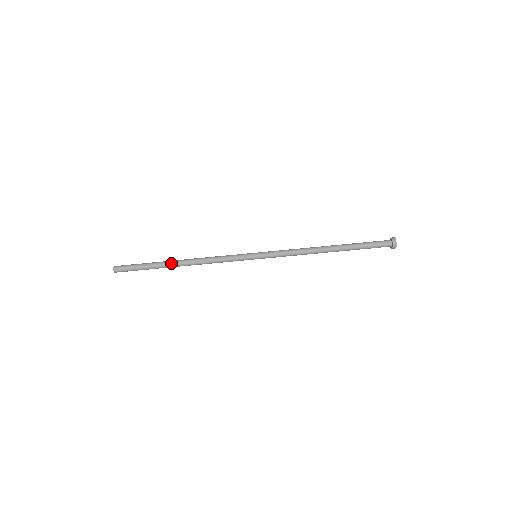
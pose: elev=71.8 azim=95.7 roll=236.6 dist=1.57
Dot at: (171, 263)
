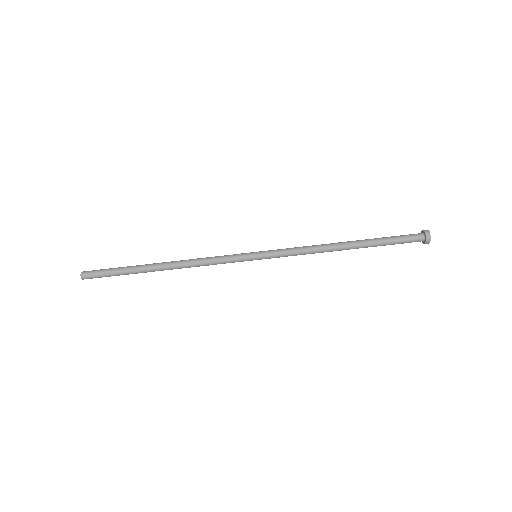
Dot at: (152, 270)
